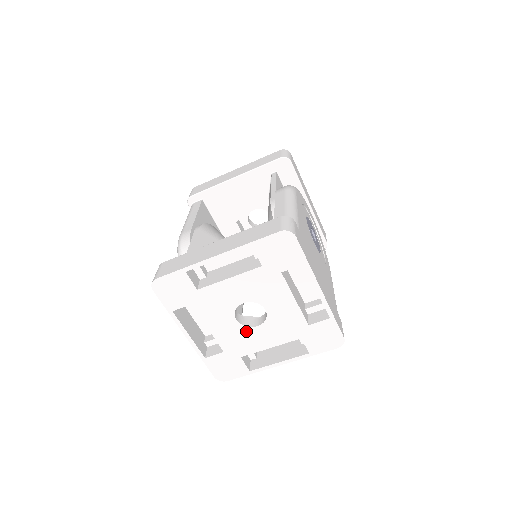
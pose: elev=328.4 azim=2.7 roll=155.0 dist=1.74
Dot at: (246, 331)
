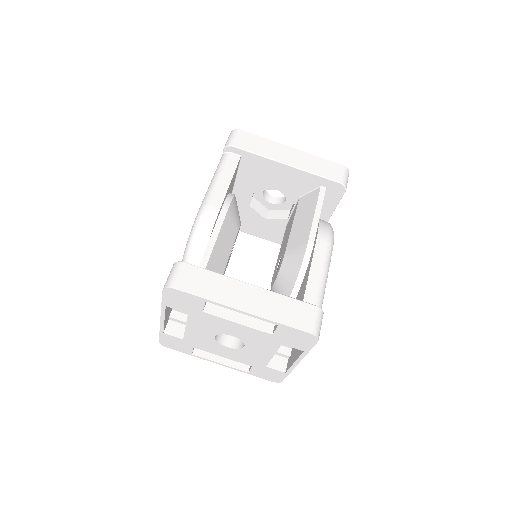
Dot at: (215, 343)
